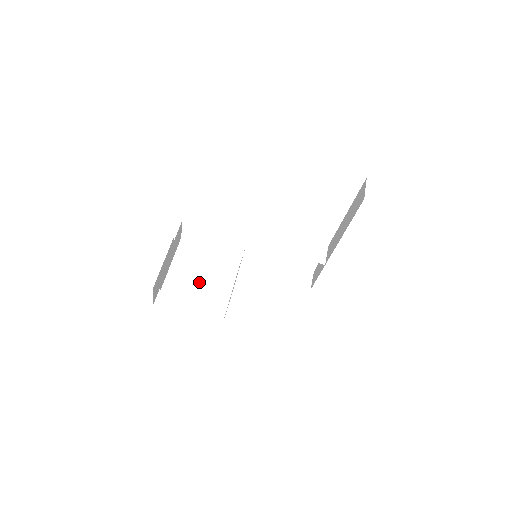
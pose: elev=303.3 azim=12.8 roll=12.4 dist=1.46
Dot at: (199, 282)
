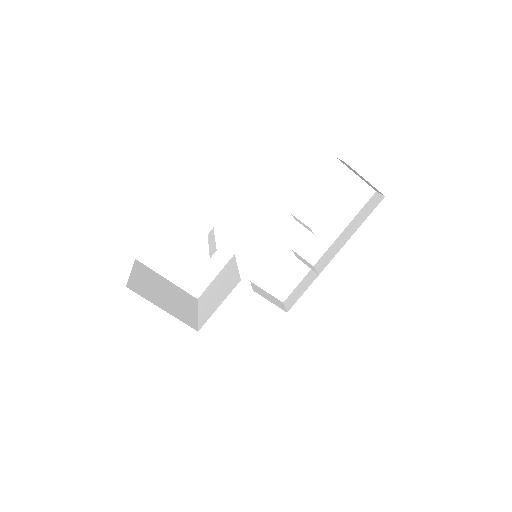
Dot at: (166, 290)
